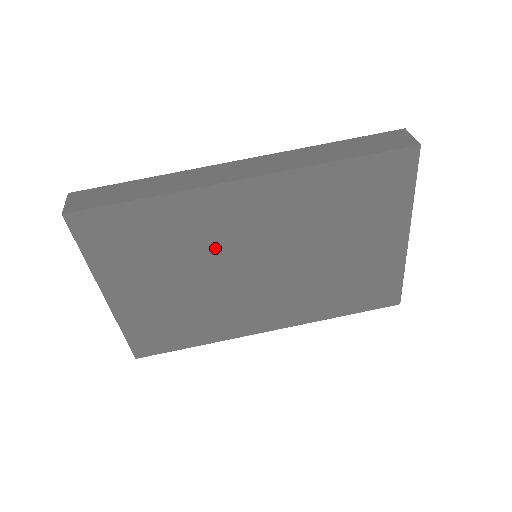
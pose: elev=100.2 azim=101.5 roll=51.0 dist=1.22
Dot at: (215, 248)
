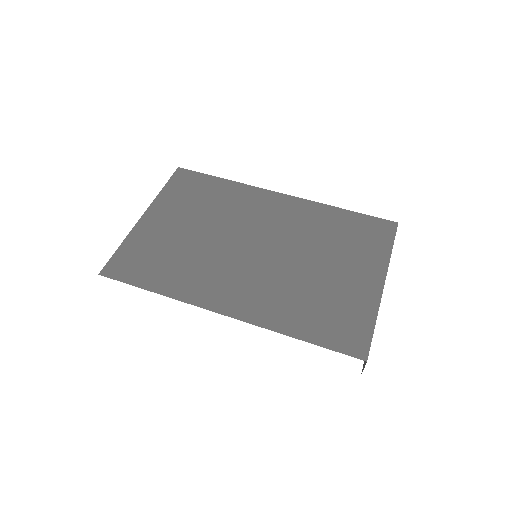
Dot at: (237, 221)
